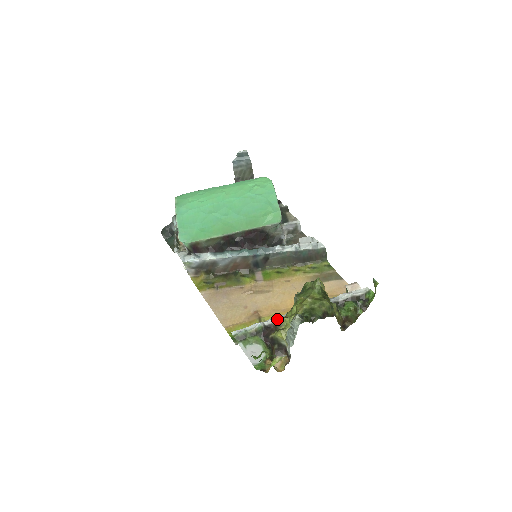
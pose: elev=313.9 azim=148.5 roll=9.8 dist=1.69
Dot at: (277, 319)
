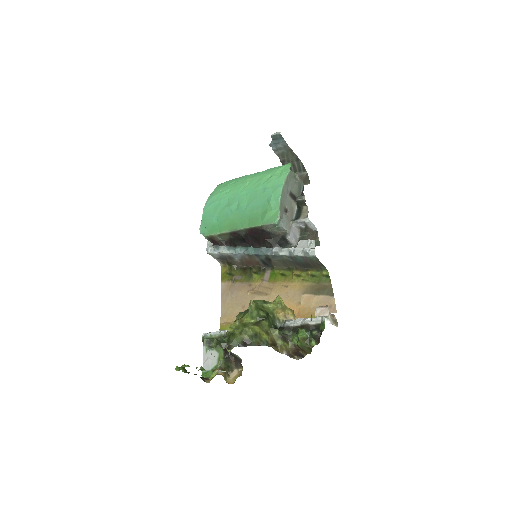
Dot at: occluded
